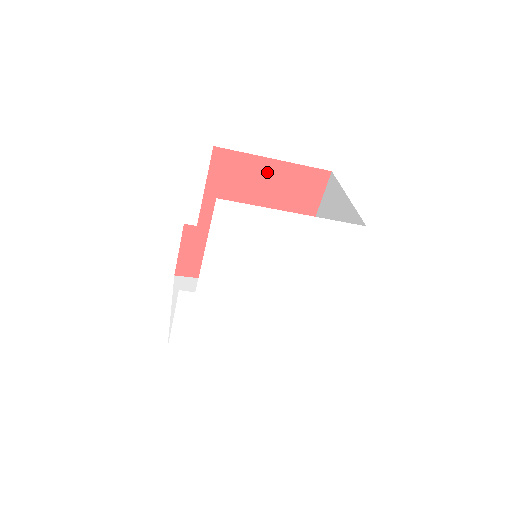
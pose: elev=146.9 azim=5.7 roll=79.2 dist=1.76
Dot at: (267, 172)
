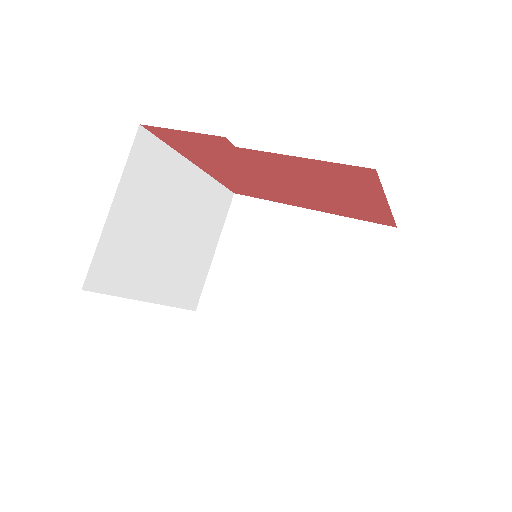
Dot at: (366, 198)
